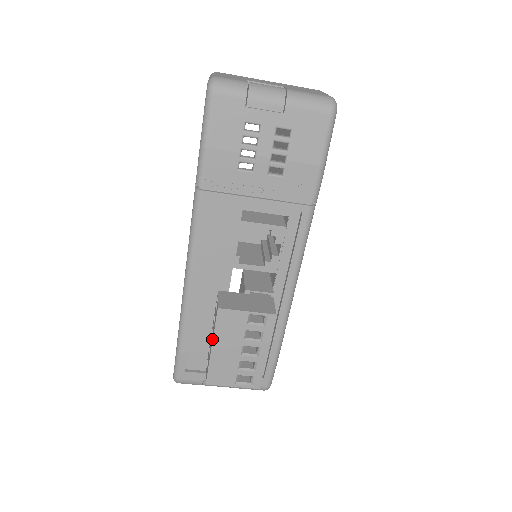
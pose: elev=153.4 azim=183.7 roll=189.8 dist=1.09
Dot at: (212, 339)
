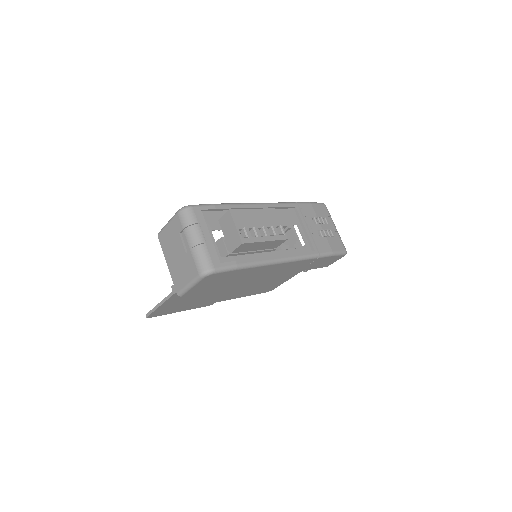
Dot at: (256, 210)
